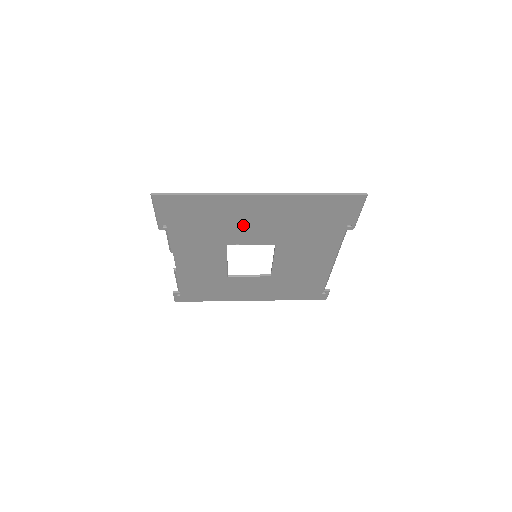
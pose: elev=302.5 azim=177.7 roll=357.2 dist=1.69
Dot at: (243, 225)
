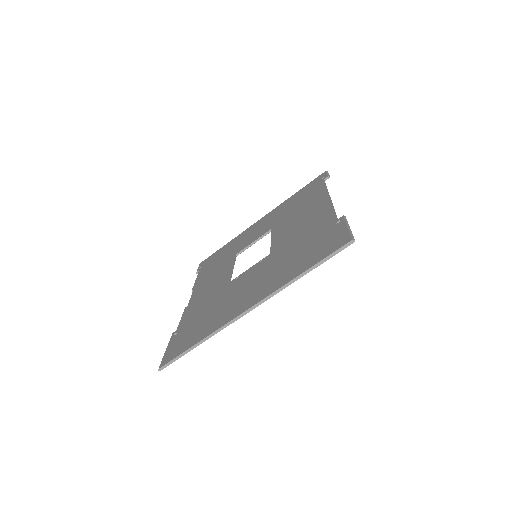
Dot at: occluded
